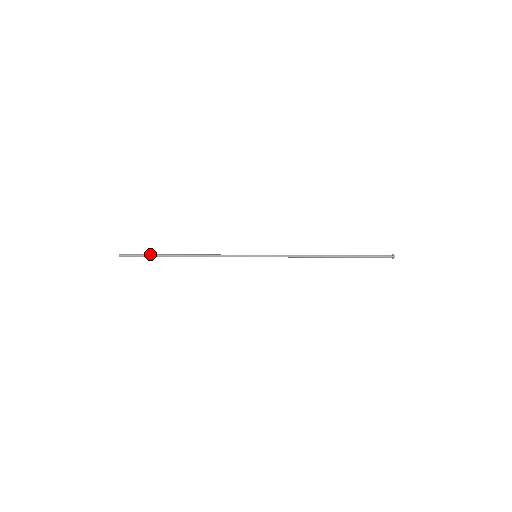
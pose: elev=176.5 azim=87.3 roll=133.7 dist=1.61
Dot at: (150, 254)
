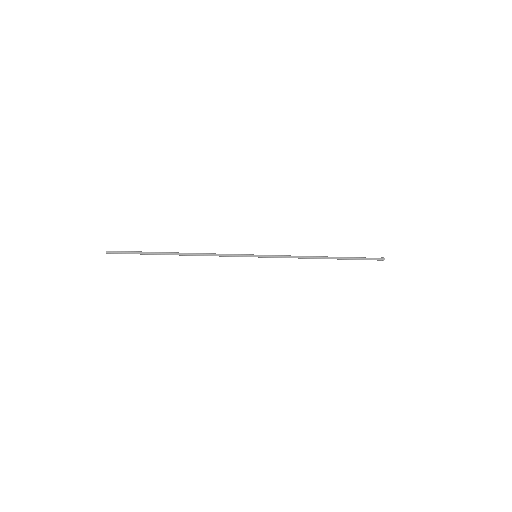
Dot at: (143, 252)
